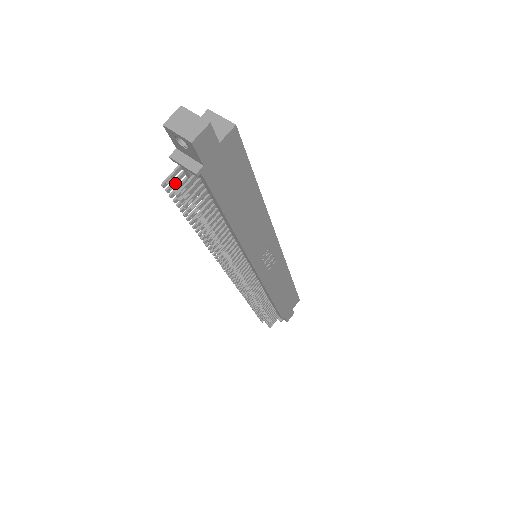
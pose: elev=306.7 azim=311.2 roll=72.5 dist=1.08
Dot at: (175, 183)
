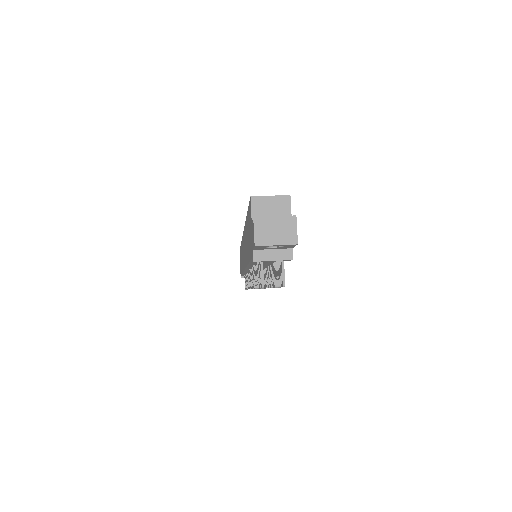
Dot at: (262, 276)
